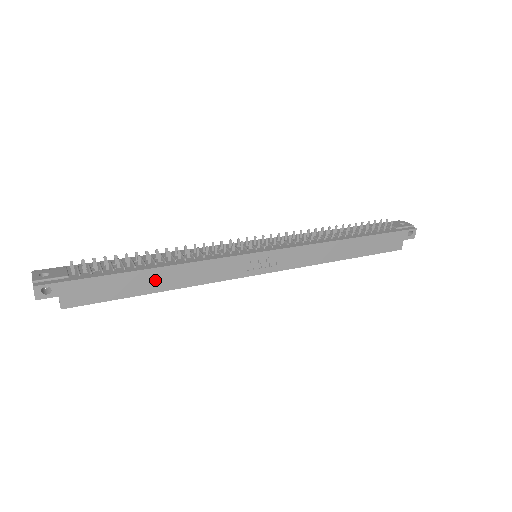
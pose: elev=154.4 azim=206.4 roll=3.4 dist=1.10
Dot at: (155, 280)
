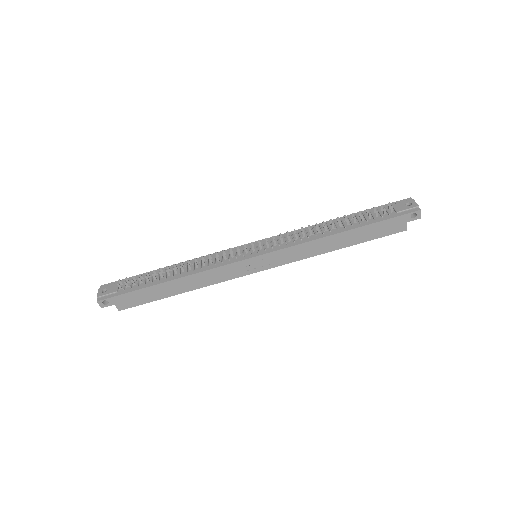
Dot at: (174, 287)
